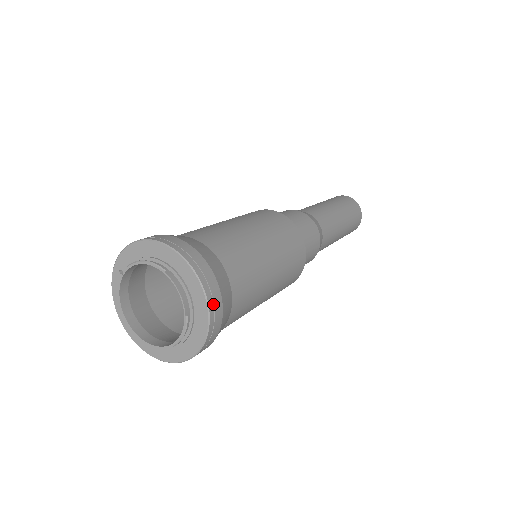
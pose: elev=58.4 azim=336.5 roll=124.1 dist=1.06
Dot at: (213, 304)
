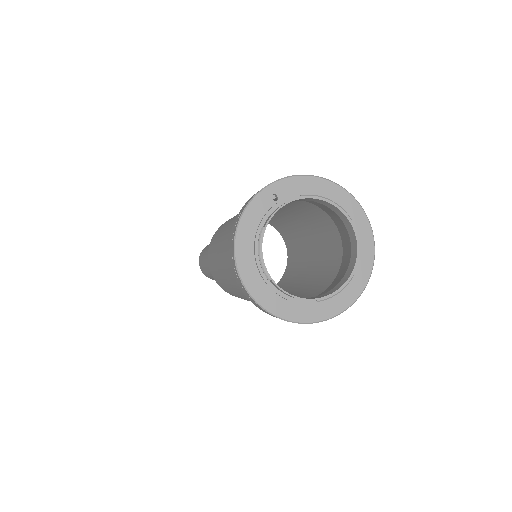
Dot at: (366, 274)
